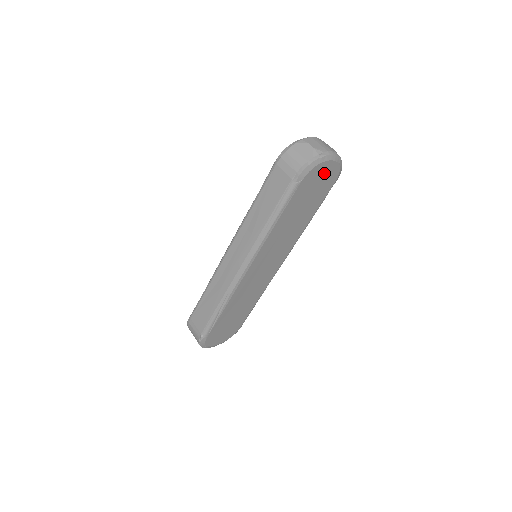
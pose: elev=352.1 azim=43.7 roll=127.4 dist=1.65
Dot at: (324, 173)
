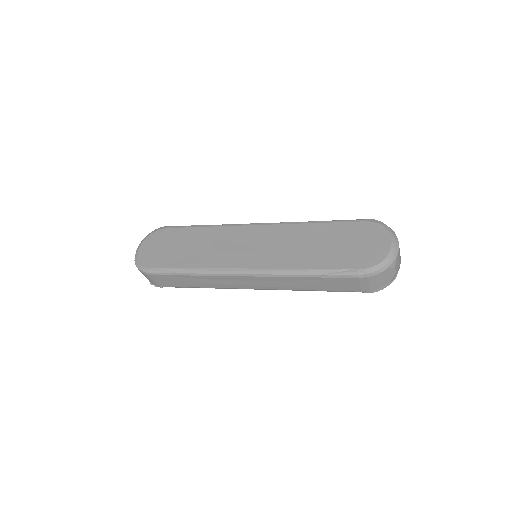
Dot at: occluded
